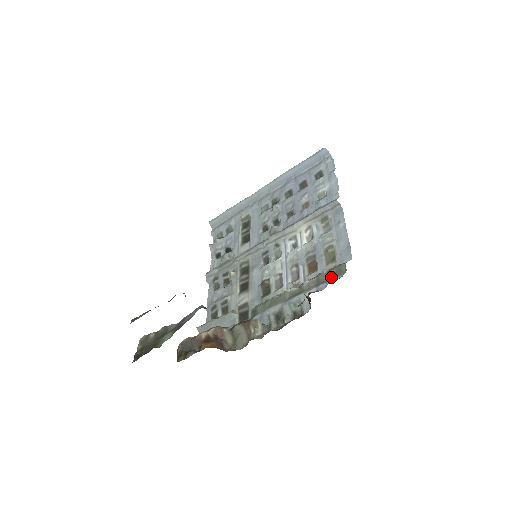
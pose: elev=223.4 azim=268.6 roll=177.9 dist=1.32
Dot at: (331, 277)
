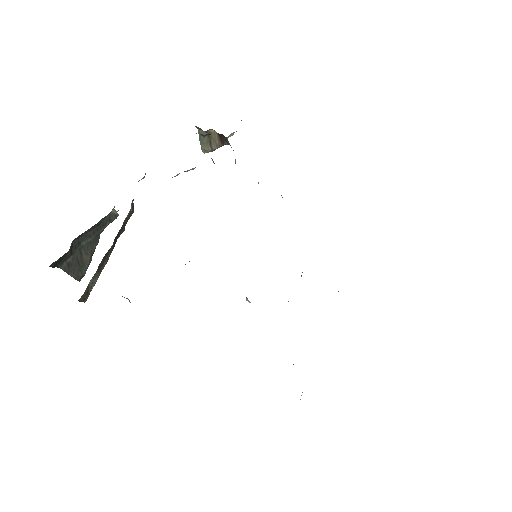
Dot at: occluded
